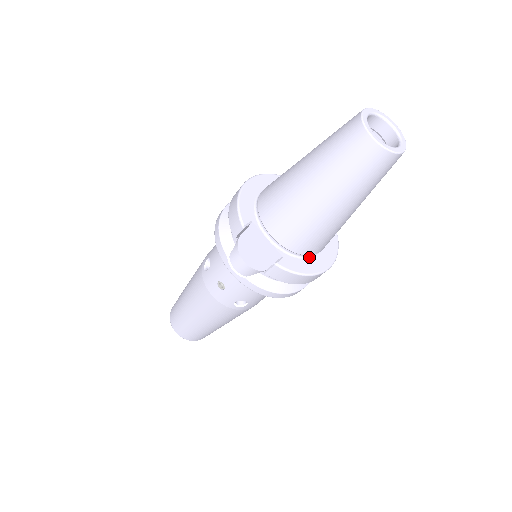
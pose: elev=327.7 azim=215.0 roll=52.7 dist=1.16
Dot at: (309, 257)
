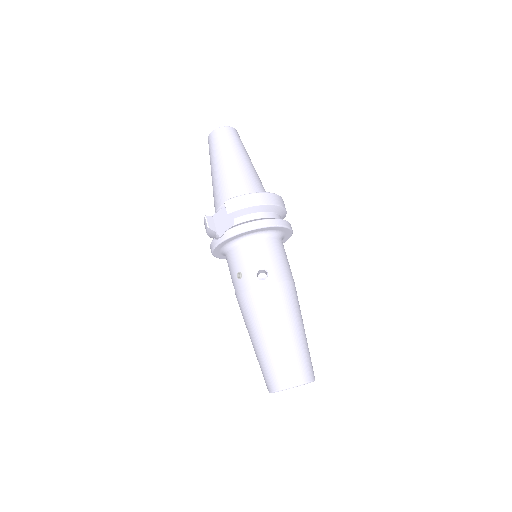
Dot at: occluded
